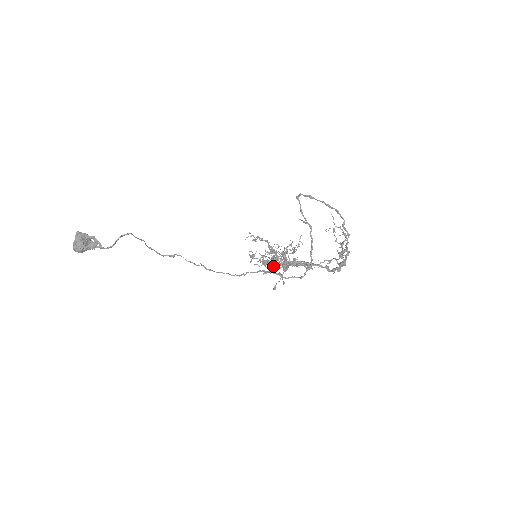
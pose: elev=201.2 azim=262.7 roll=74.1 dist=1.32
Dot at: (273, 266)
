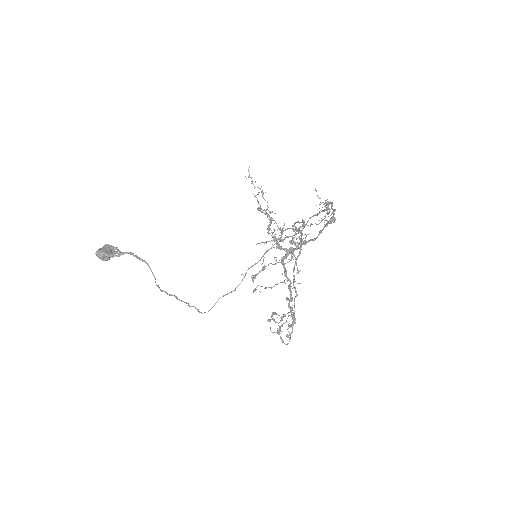
Dot at: (278, 315)
